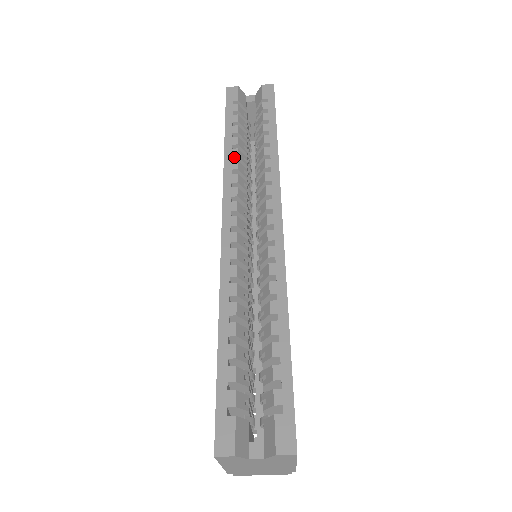
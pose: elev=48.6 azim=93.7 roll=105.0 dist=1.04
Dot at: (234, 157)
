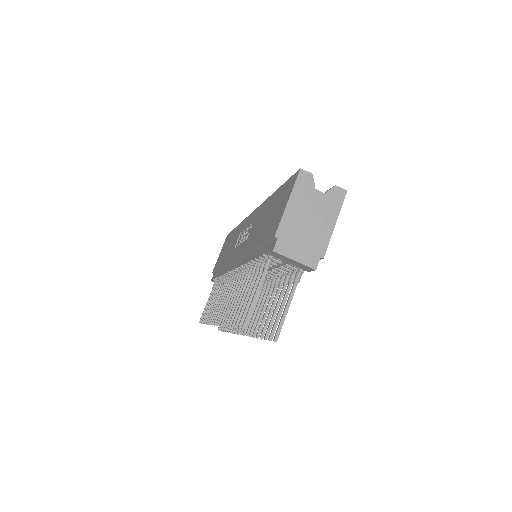
Dot at: occluded
